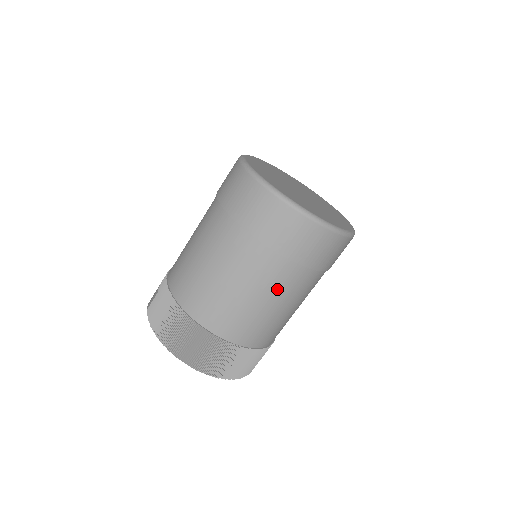
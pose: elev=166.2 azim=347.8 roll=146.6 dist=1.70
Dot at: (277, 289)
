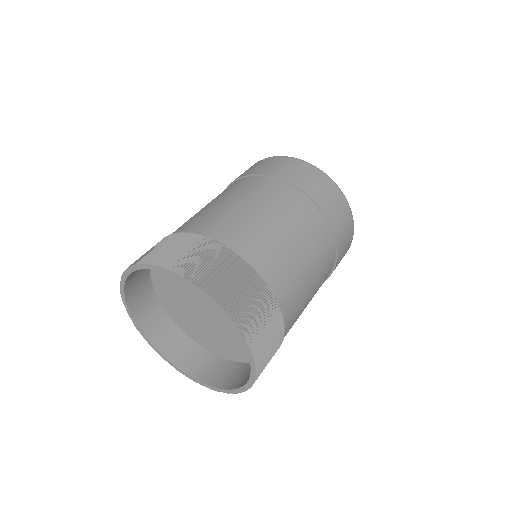
Dot at: (316, 249)
